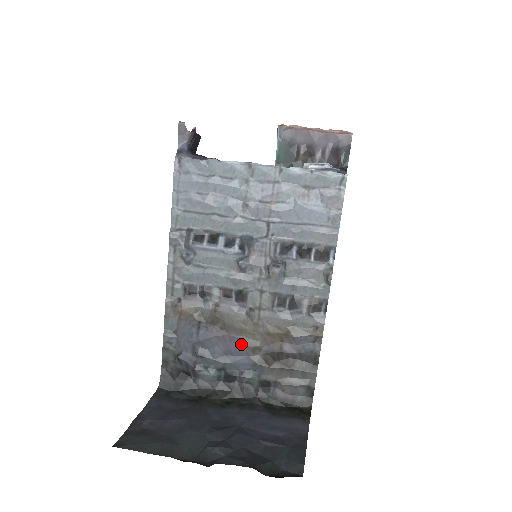
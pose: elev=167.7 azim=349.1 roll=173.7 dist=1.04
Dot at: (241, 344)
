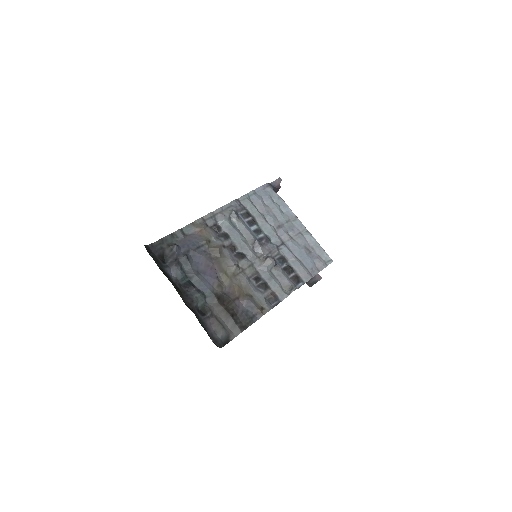
Dot at: (216, 276)
